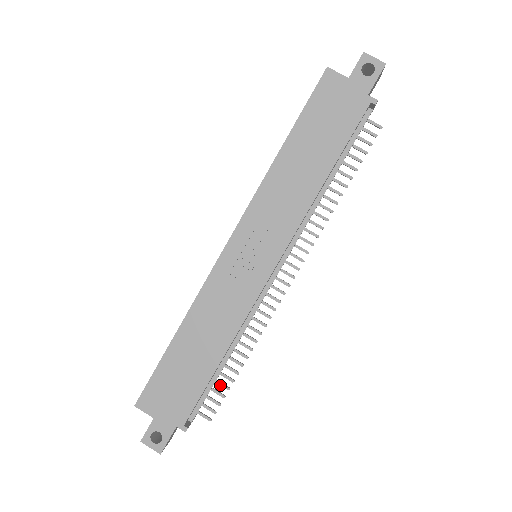
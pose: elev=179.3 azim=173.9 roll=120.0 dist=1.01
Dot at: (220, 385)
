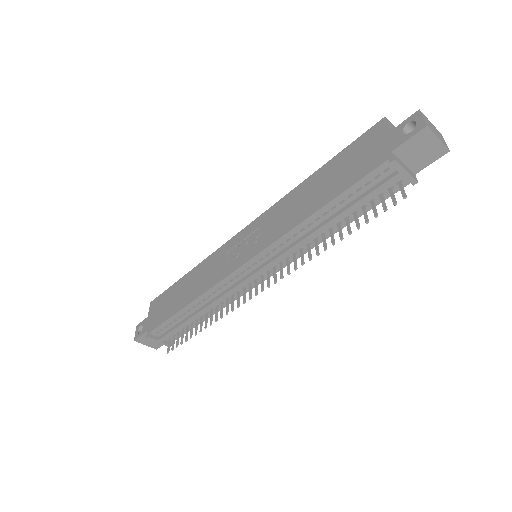
Dot at: (186, 334)
